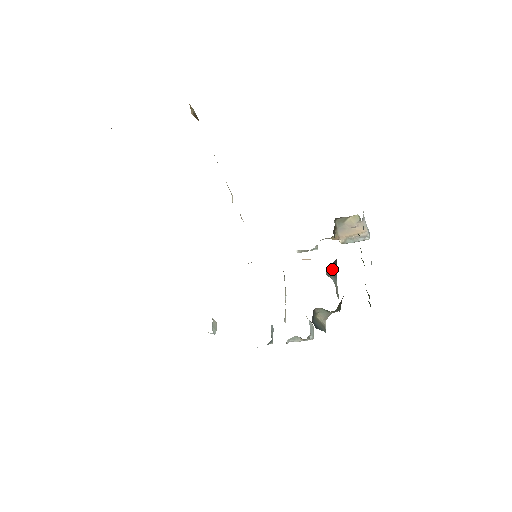
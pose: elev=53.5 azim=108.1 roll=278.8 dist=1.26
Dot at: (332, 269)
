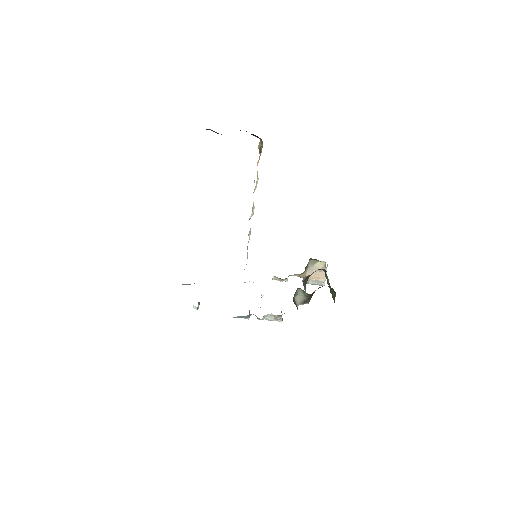
Dot at: (305, 282)
